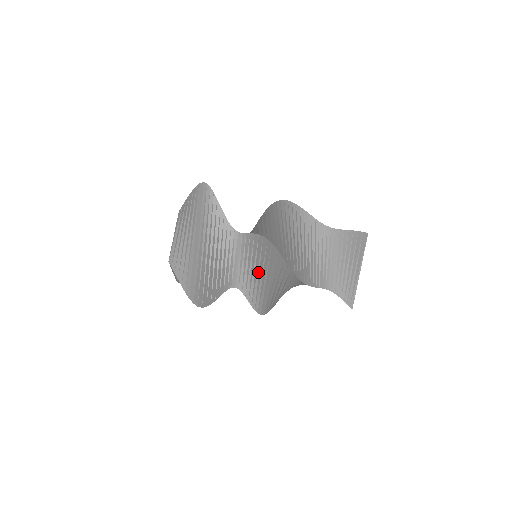
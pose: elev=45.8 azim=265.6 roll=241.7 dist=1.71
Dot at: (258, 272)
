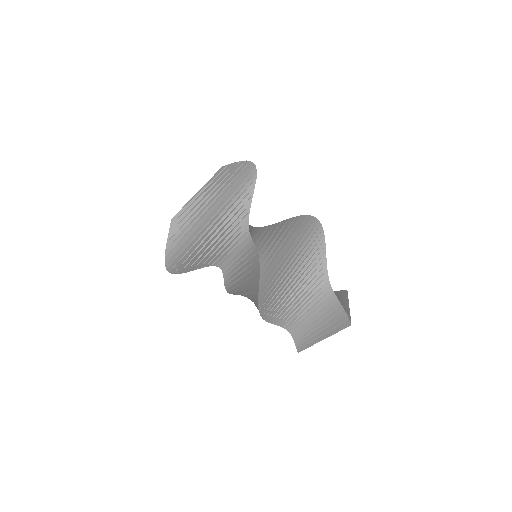
Dot at: (276, 236)
